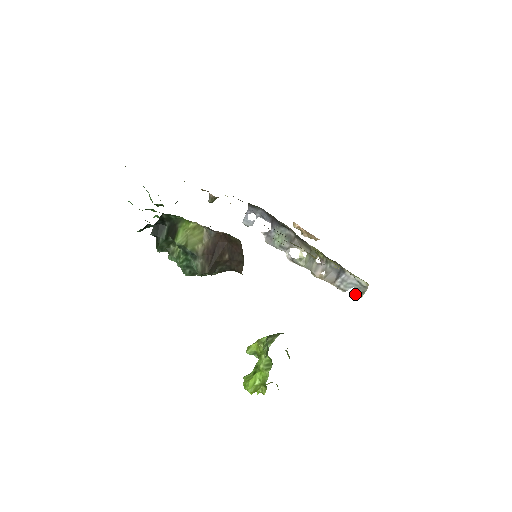
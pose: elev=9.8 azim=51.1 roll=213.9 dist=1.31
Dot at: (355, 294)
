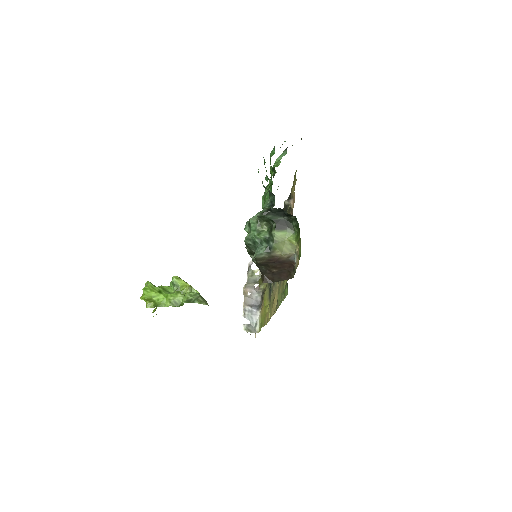
Dot at: (247, 326)
